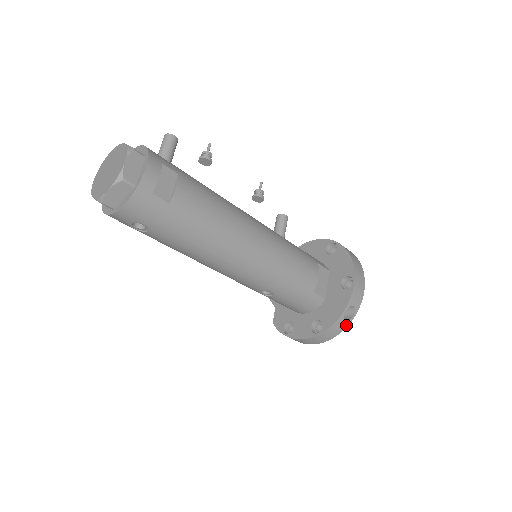
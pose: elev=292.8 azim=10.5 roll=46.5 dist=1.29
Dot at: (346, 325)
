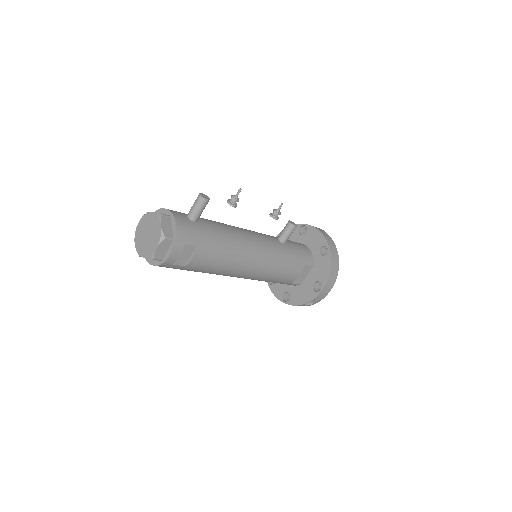
Dot at: occluded
